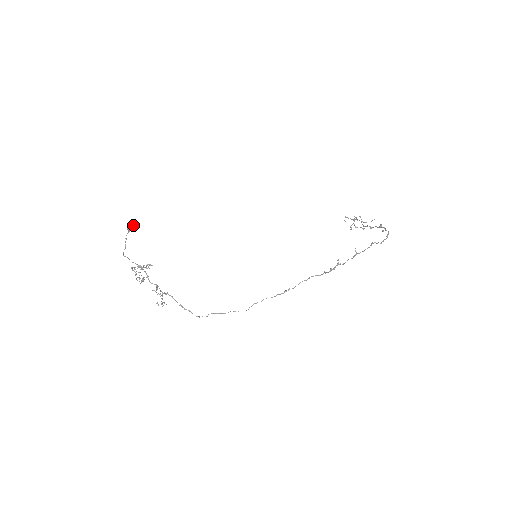
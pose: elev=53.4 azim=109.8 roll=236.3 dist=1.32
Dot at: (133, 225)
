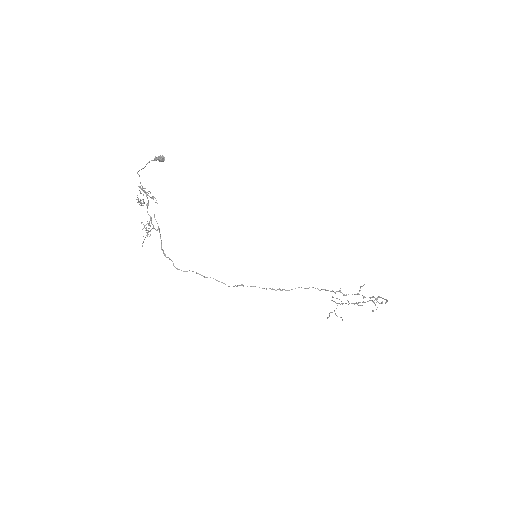
Dot at: (163, 156)
